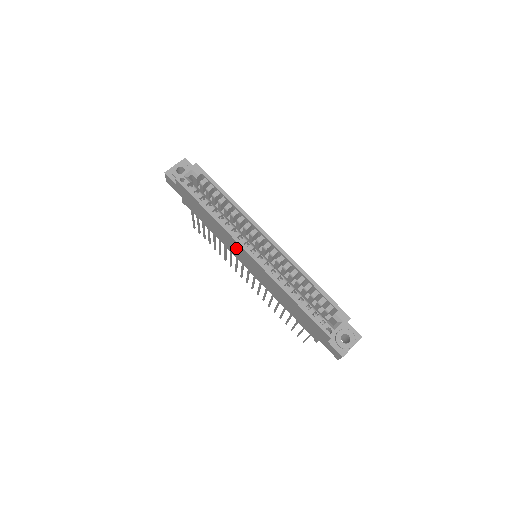
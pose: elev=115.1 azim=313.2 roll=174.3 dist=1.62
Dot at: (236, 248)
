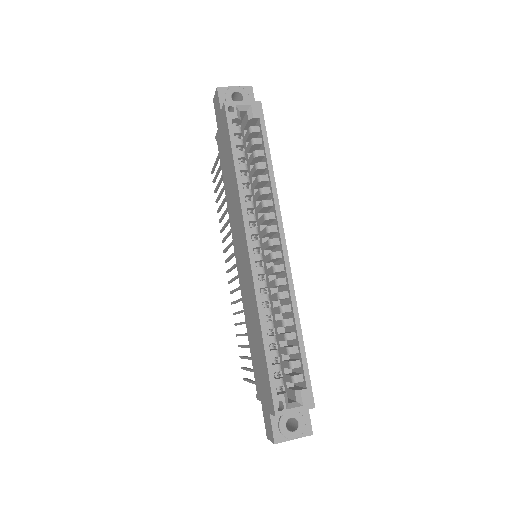
Dot at: (239, 232)
